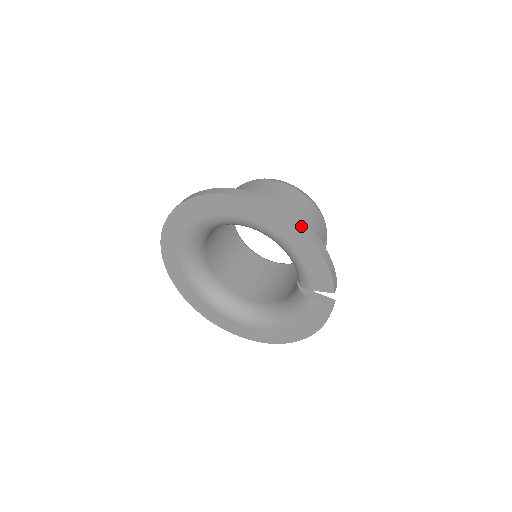
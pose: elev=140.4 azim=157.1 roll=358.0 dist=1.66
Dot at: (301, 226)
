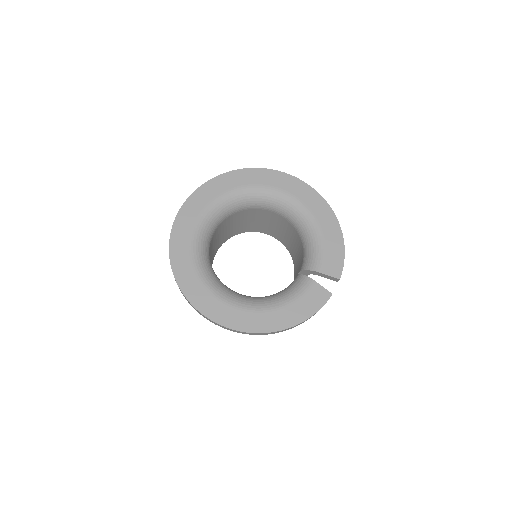
Dot at: (335, 216)
